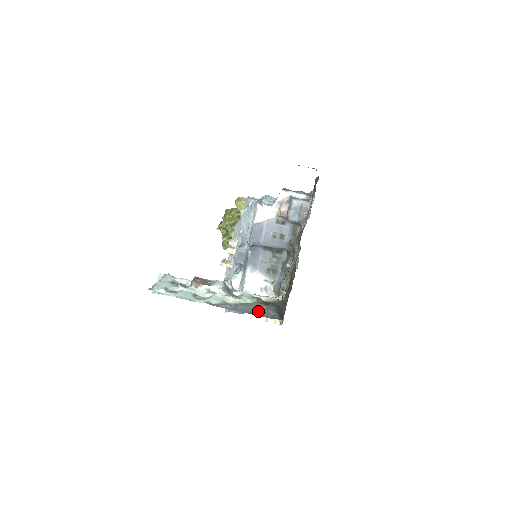
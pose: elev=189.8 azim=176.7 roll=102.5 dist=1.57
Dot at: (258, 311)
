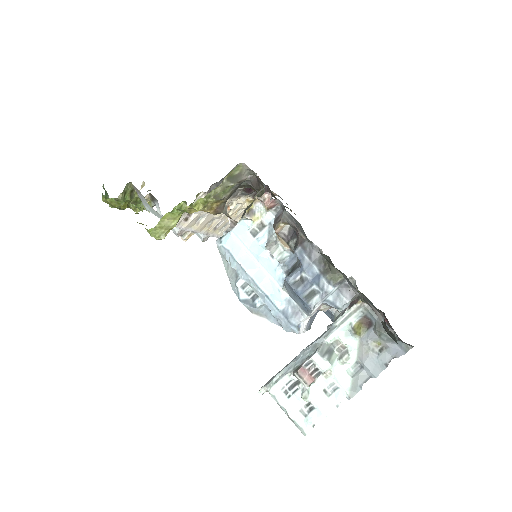
Dot at: (382, 352)
